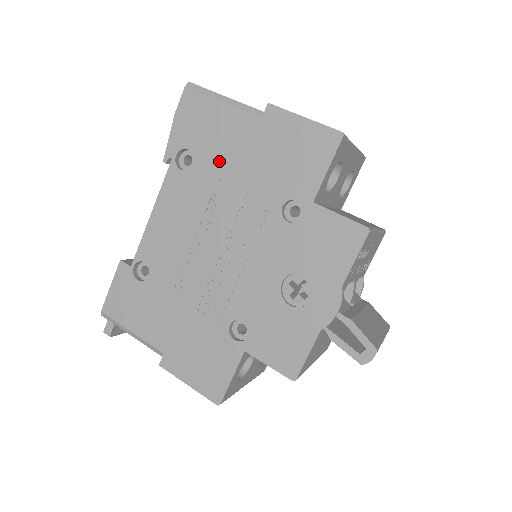
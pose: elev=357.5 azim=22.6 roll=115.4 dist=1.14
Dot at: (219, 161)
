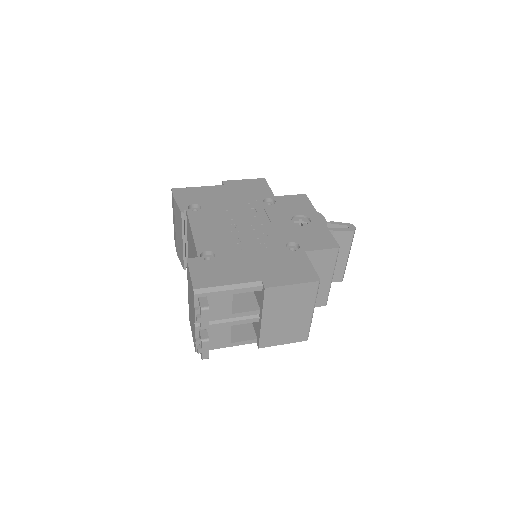
Dot at: (216, 201)
